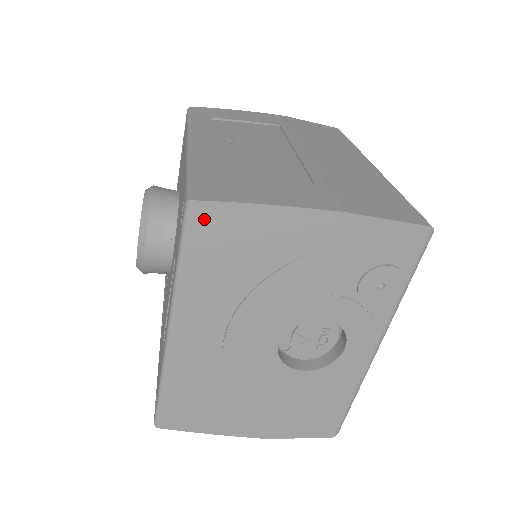
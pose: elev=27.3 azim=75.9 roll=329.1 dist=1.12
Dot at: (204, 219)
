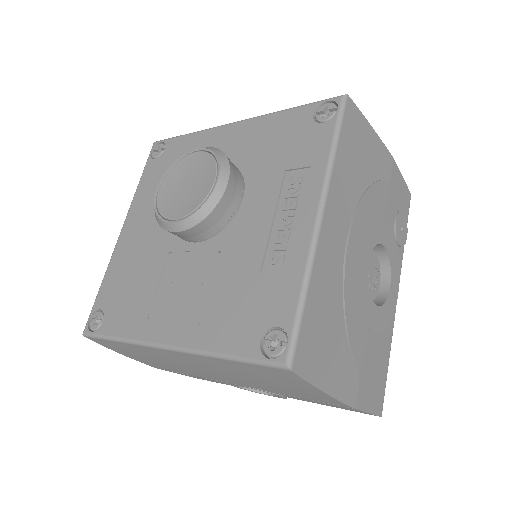
Dot at: (350, 114)
